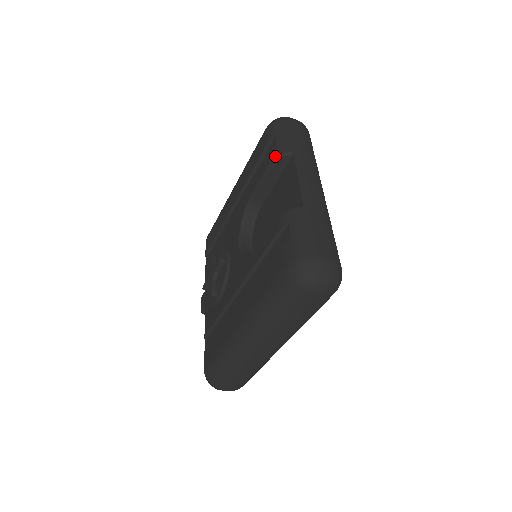
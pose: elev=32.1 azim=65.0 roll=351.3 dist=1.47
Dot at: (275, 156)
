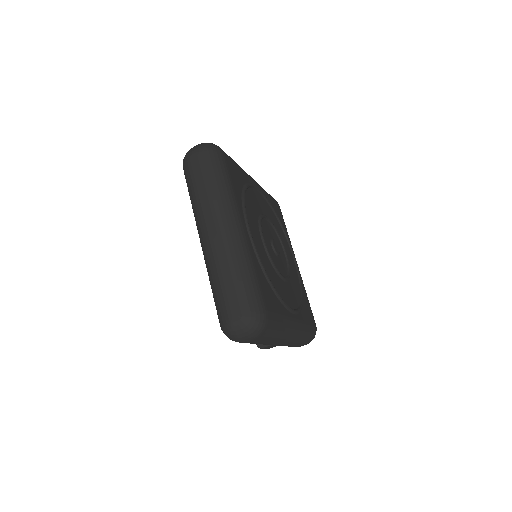
Dot at: occluded
